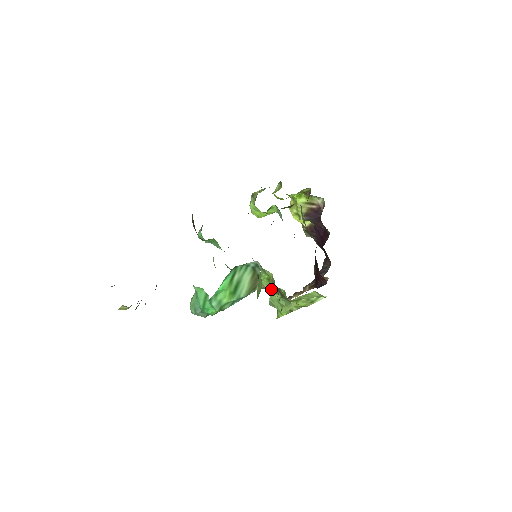
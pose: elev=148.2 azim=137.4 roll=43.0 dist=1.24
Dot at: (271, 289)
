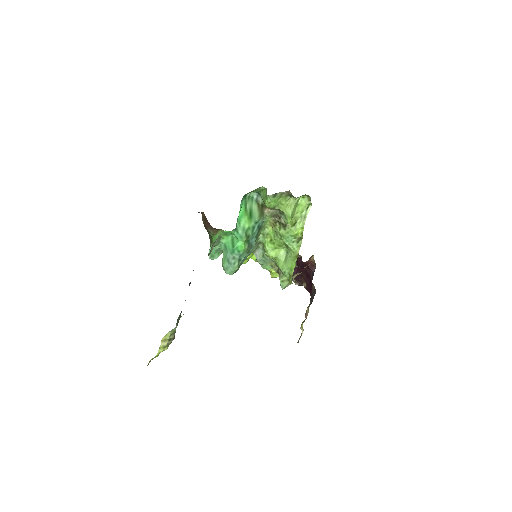
Dot at: (274, 213)
